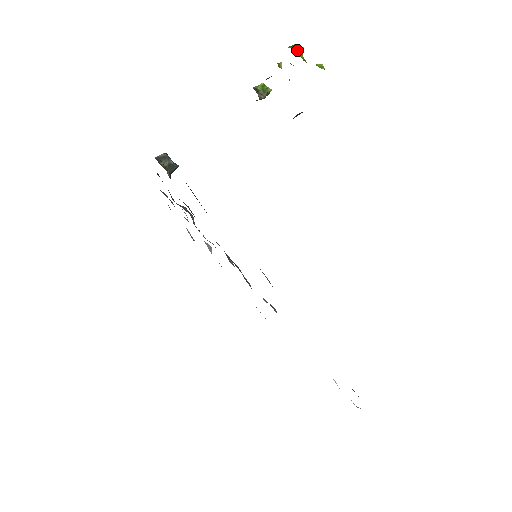
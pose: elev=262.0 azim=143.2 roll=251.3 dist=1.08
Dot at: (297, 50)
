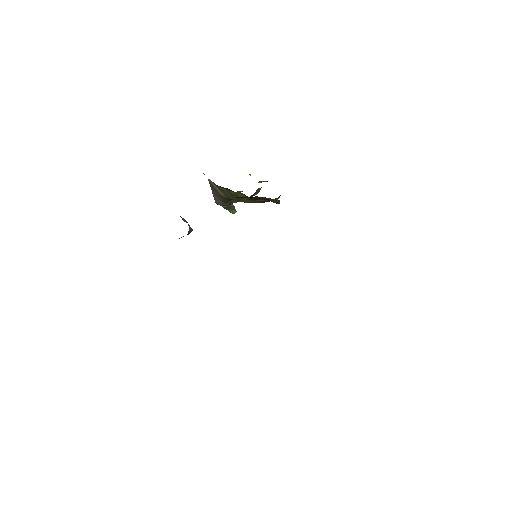
Dot at: occluded
